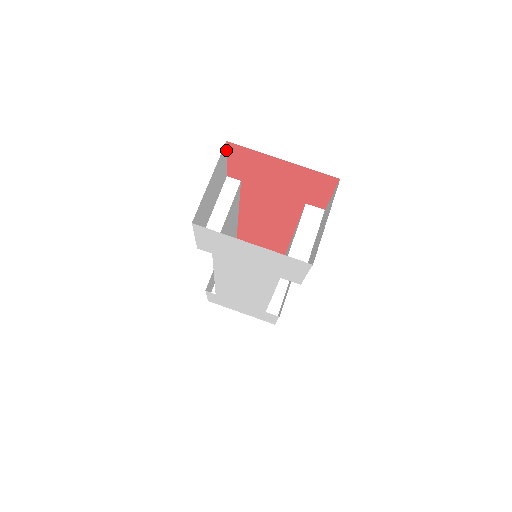
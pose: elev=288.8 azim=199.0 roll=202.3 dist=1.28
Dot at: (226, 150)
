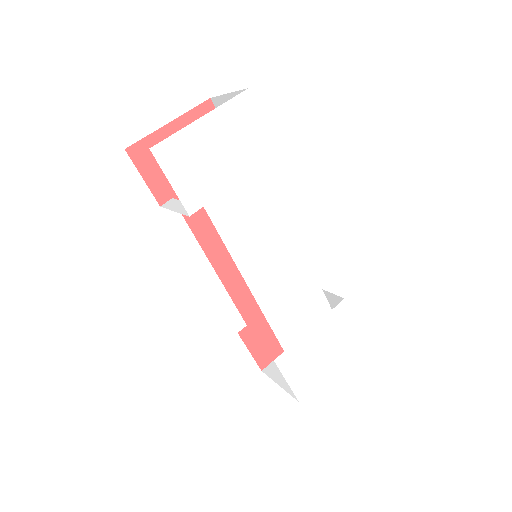
Dot at: occluded
